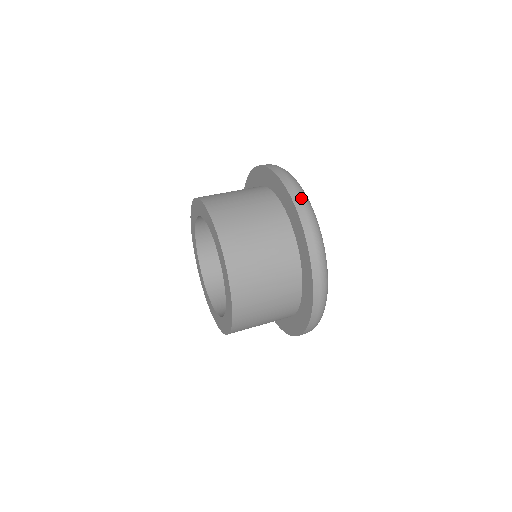
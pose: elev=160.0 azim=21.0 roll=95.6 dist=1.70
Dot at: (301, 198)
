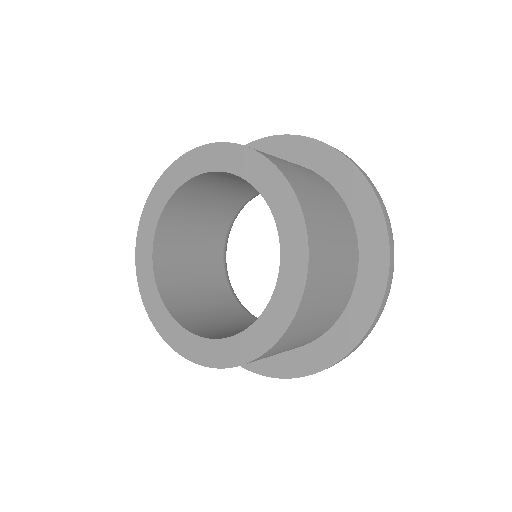
Dot at: occluded
